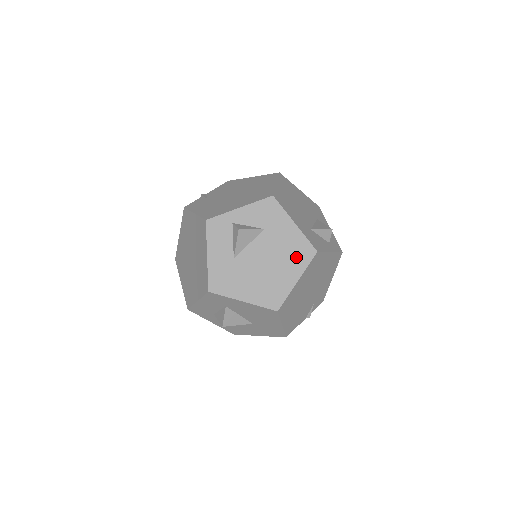
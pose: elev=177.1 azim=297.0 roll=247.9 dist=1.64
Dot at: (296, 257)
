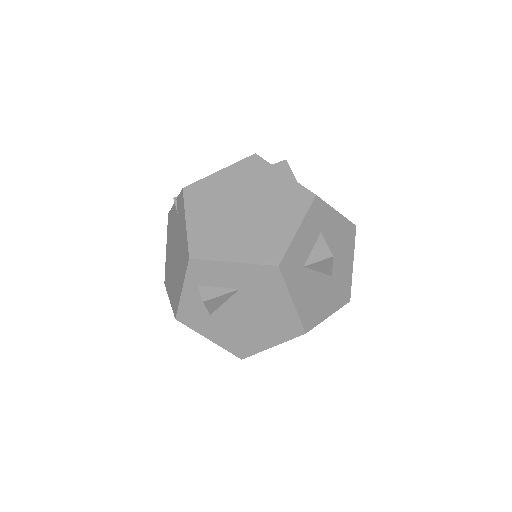
Dot at: occluded
